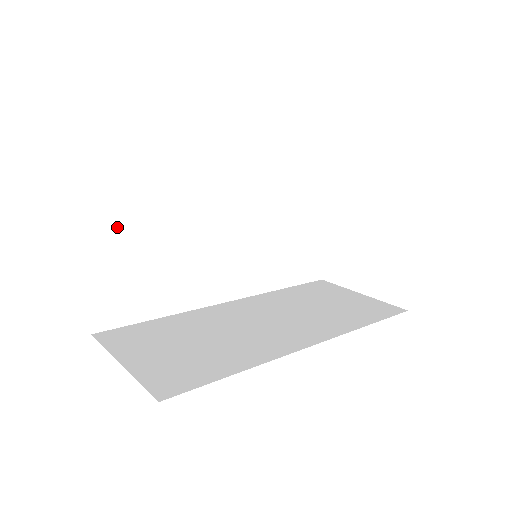
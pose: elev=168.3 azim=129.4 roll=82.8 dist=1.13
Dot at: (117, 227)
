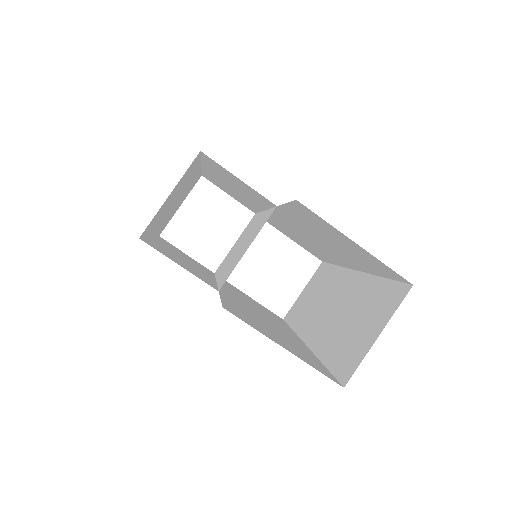
Dot at: occluded
